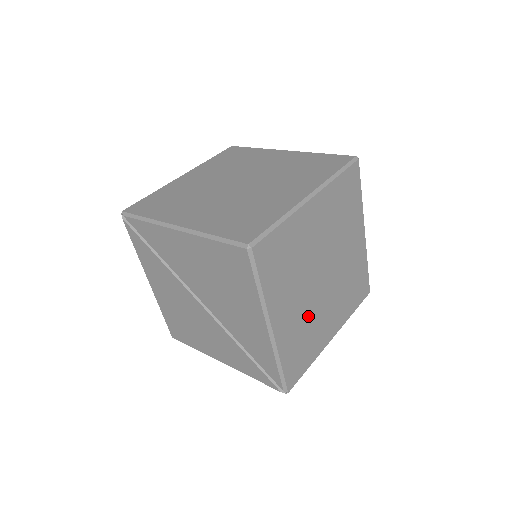
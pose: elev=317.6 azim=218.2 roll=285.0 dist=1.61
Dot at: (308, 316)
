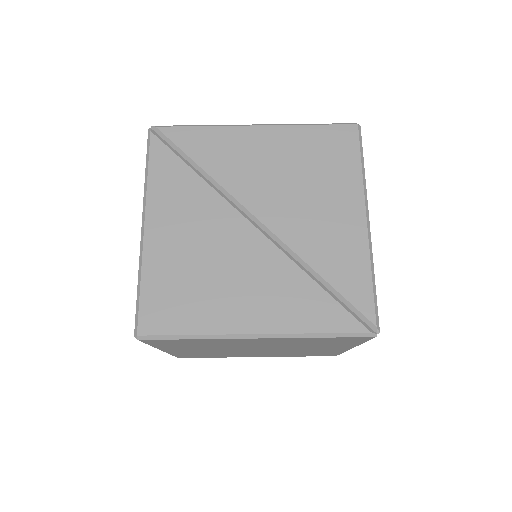
Dot at: occluded
